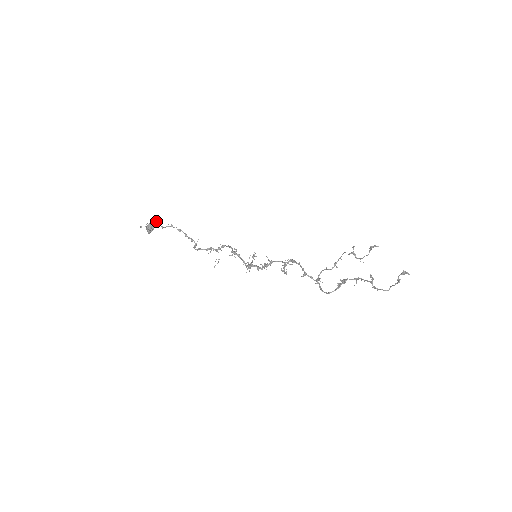
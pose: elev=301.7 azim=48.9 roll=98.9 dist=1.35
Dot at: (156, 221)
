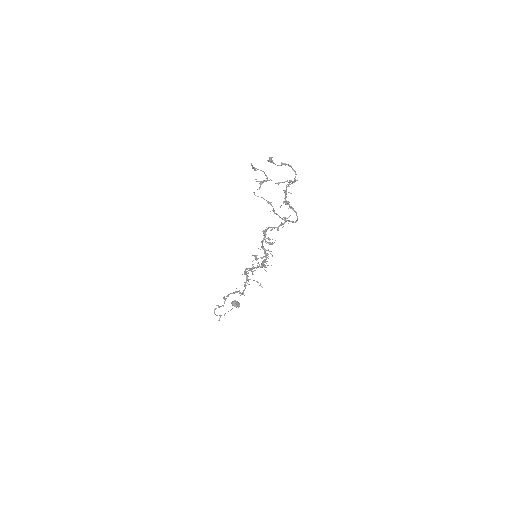
Dot at: (216, 308)
